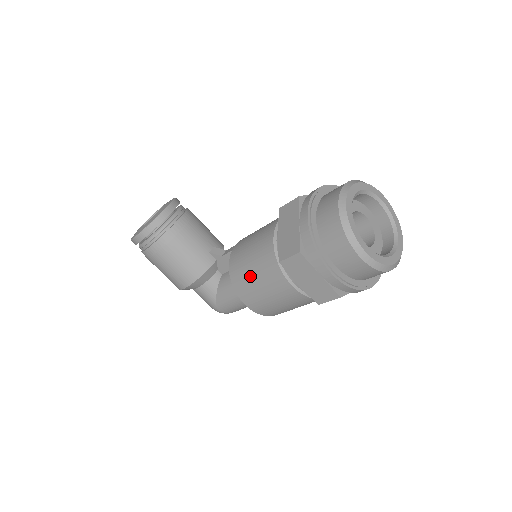
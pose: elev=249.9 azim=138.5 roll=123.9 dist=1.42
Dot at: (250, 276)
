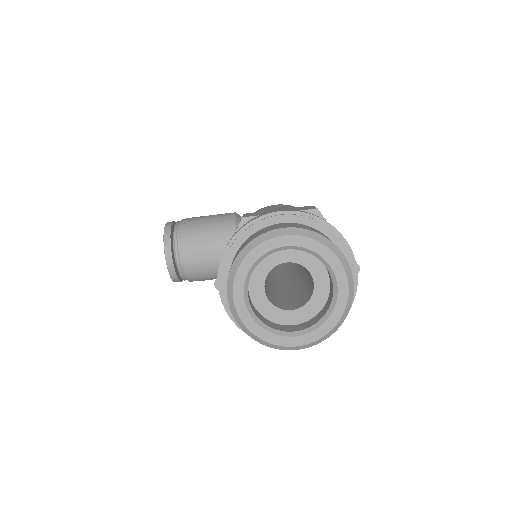
Dot at: occluded
